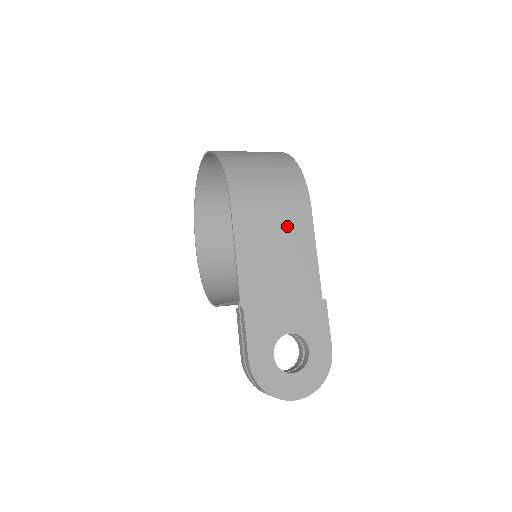
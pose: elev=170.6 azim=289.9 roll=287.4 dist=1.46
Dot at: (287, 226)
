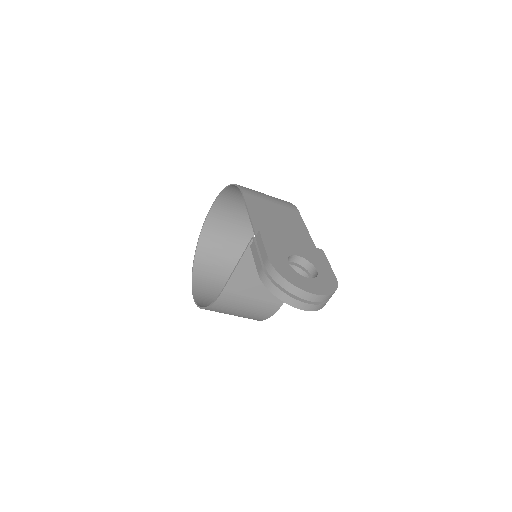
Dot at: (284, 213)
